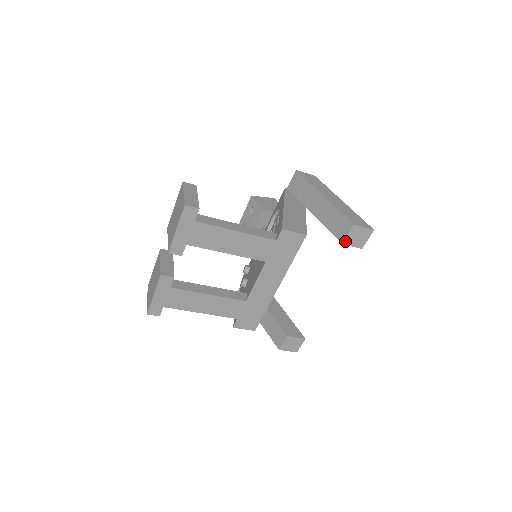
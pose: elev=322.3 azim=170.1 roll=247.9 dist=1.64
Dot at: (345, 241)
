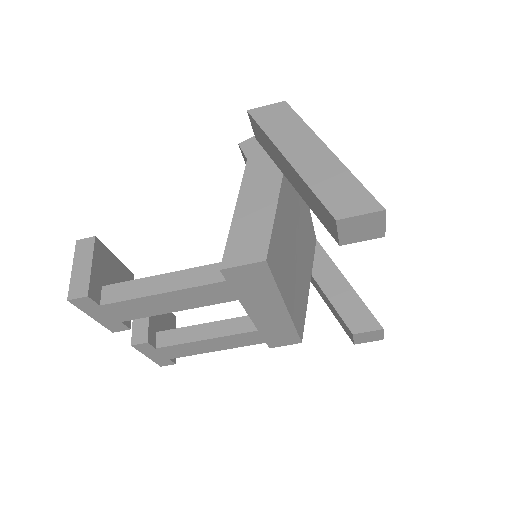
Dot at: (341, 241)
